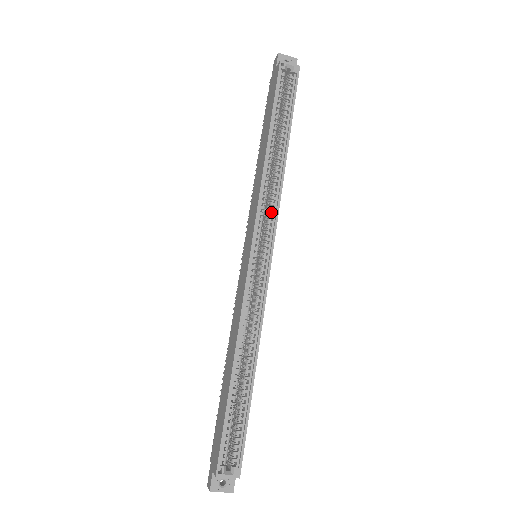
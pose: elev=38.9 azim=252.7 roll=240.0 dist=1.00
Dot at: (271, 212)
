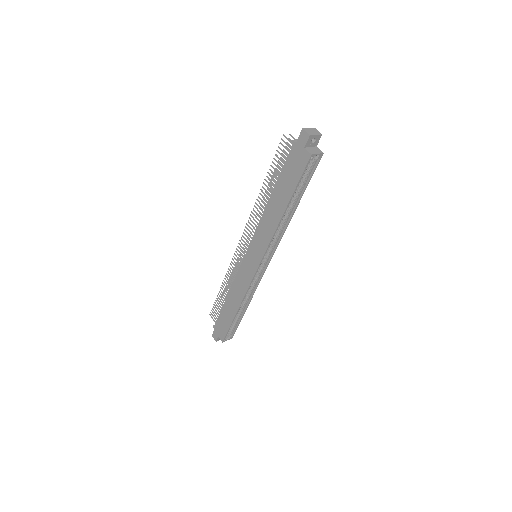
Dot at: (274, 243)
